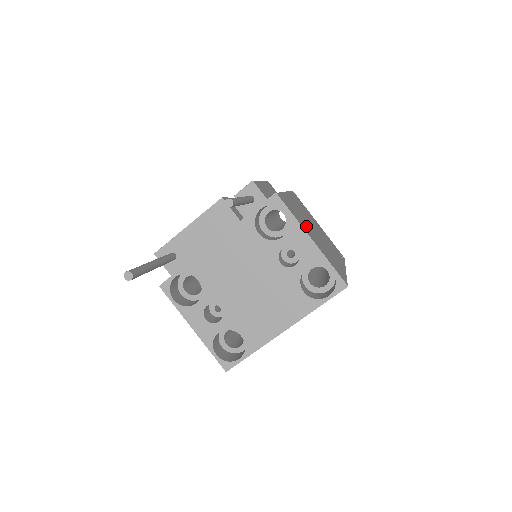
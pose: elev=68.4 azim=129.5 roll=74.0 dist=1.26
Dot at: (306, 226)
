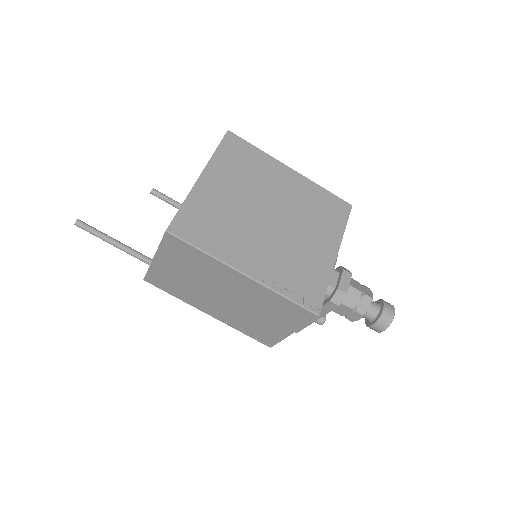
Dot at: occluded
